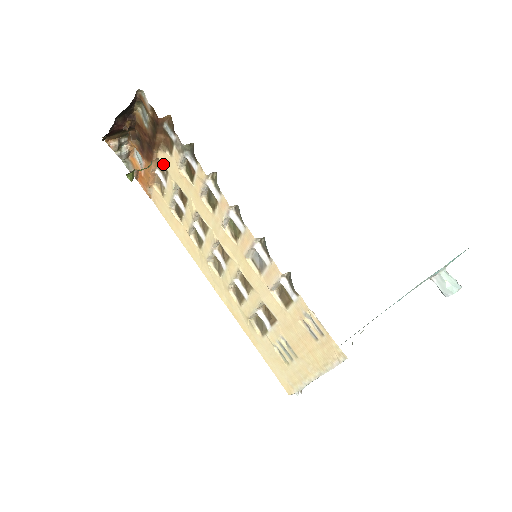
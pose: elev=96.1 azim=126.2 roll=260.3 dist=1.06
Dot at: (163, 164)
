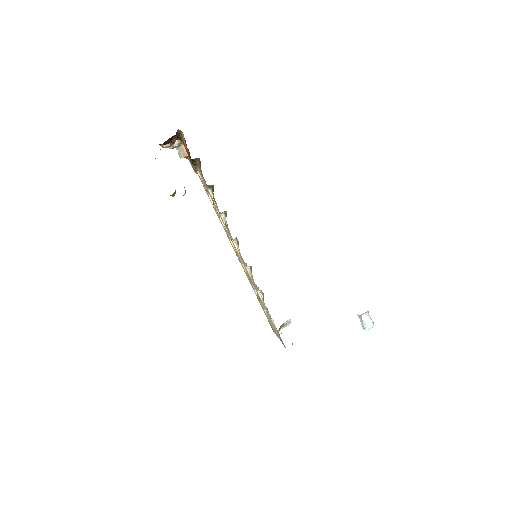
Dot at: occluded
